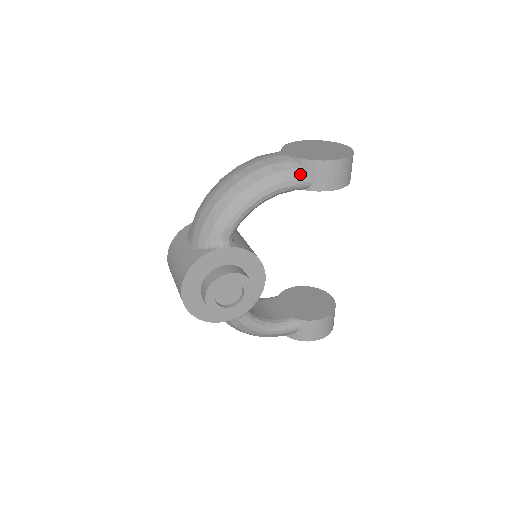
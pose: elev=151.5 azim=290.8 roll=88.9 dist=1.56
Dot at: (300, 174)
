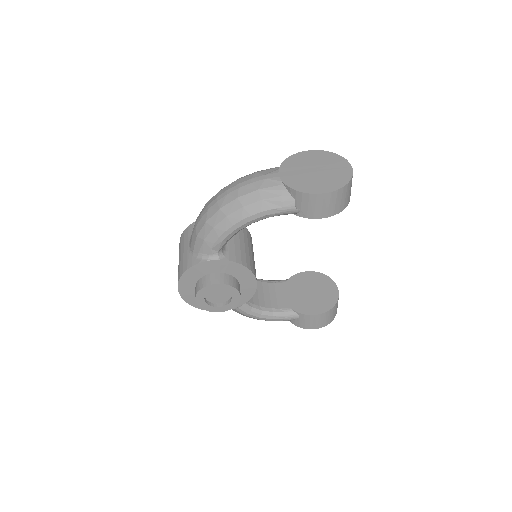
Dot at: (287, 202)
